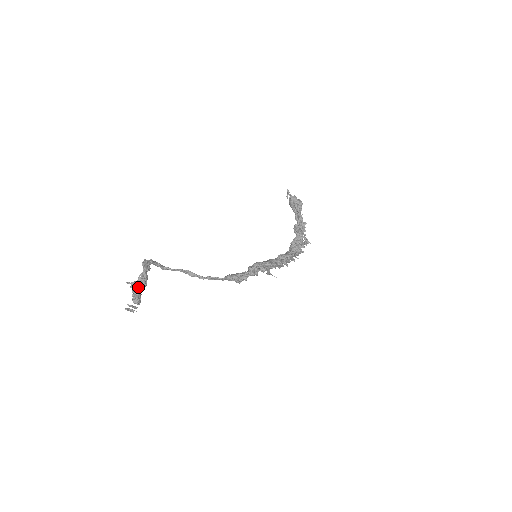
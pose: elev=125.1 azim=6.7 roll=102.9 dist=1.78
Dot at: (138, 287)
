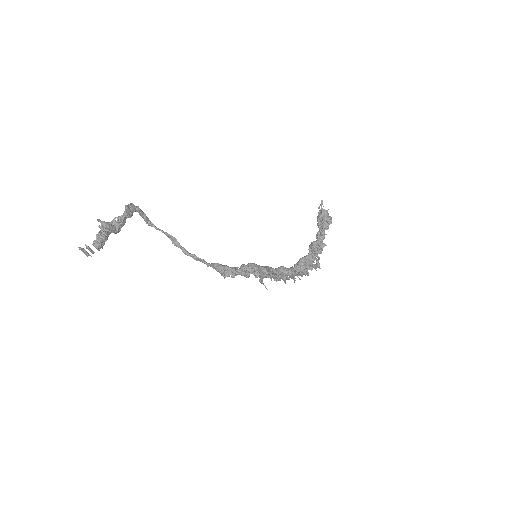
Dot at: (108, 230)
